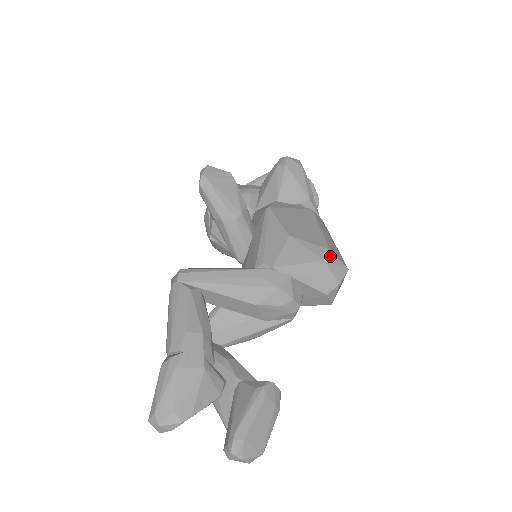
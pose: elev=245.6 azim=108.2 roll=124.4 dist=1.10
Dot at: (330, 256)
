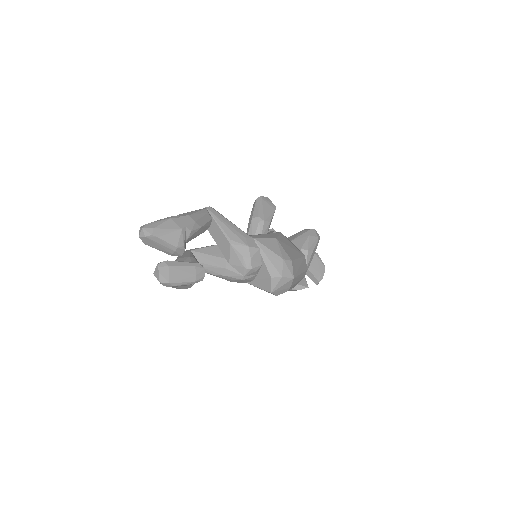
Dot at: (289, 262)
